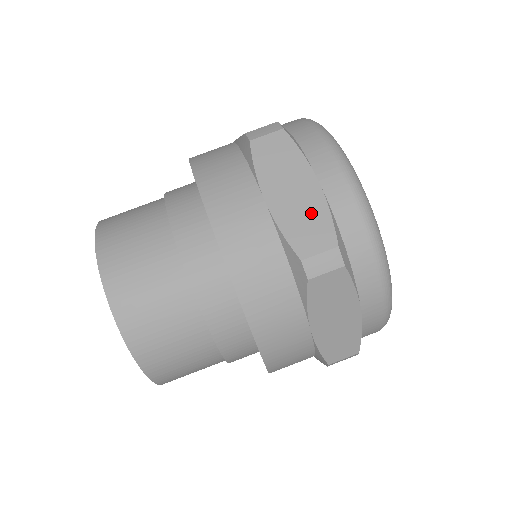
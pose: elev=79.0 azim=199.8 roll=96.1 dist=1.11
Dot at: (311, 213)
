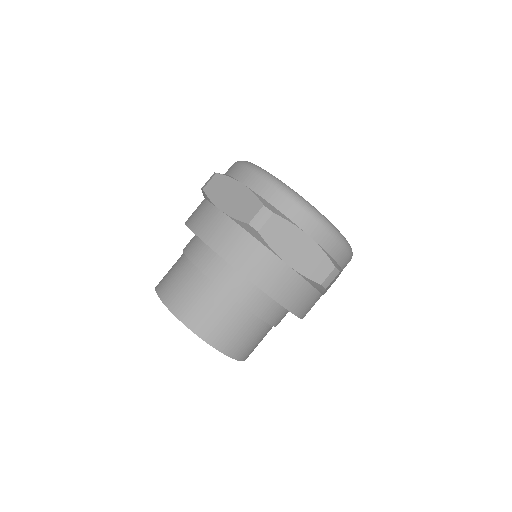
Dot at: (244, 200)
